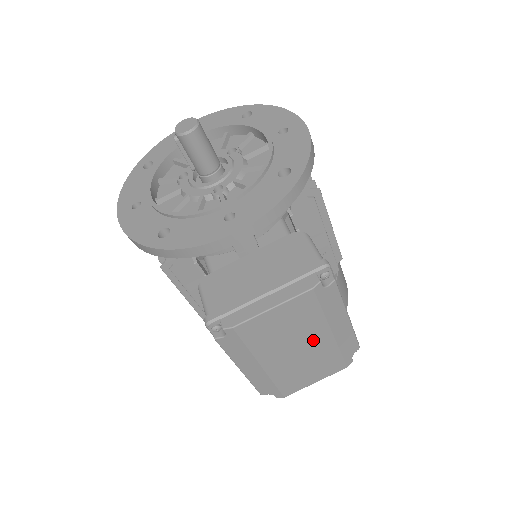
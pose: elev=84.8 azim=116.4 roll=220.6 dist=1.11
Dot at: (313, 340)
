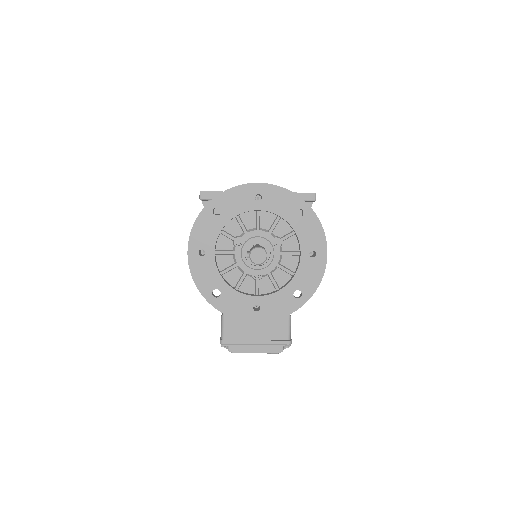
Dot at: occluded
